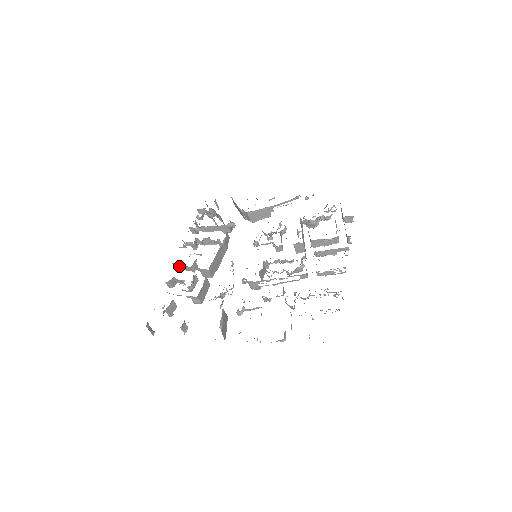
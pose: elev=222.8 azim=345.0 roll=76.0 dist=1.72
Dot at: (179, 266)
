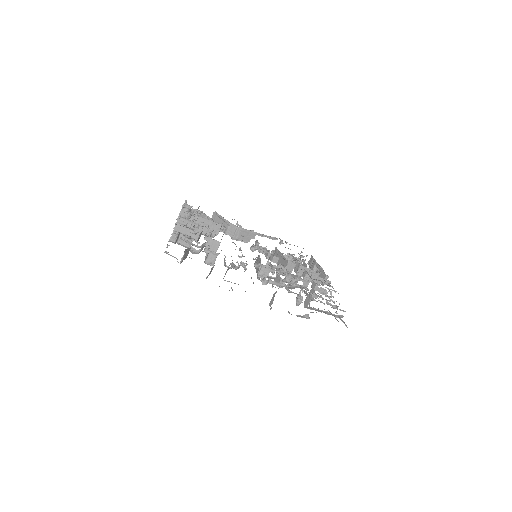
Dot at: (183, 229)
